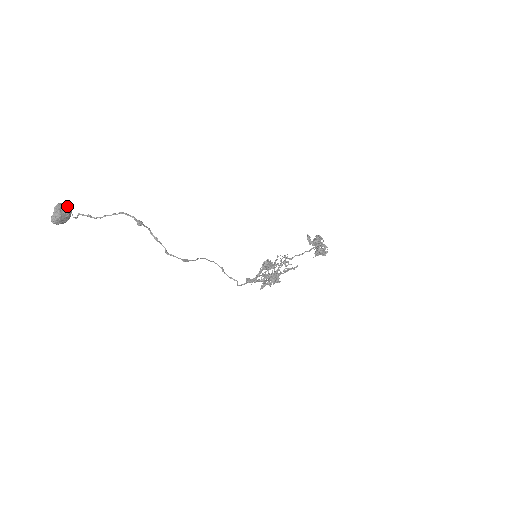
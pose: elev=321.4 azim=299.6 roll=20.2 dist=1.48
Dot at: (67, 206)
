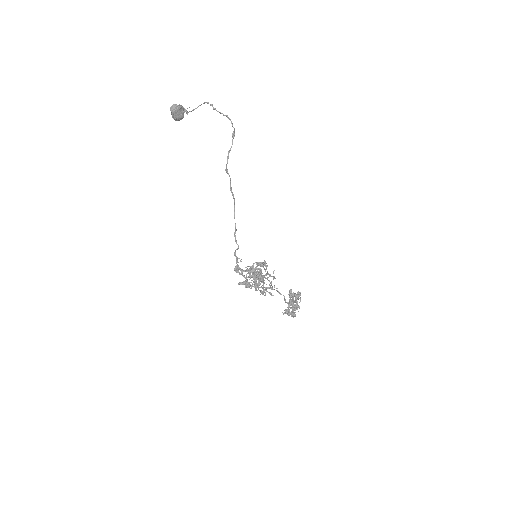
Dot at: occluded
